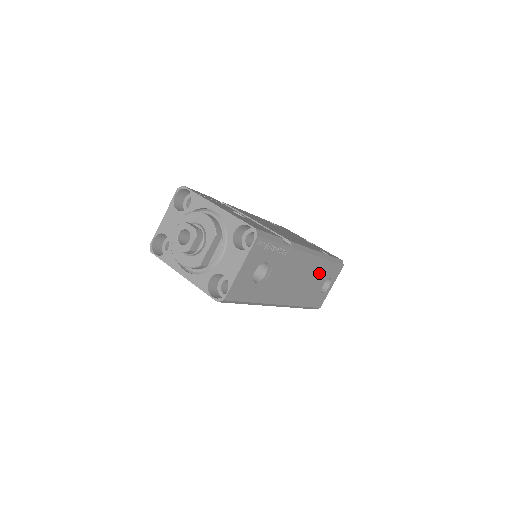
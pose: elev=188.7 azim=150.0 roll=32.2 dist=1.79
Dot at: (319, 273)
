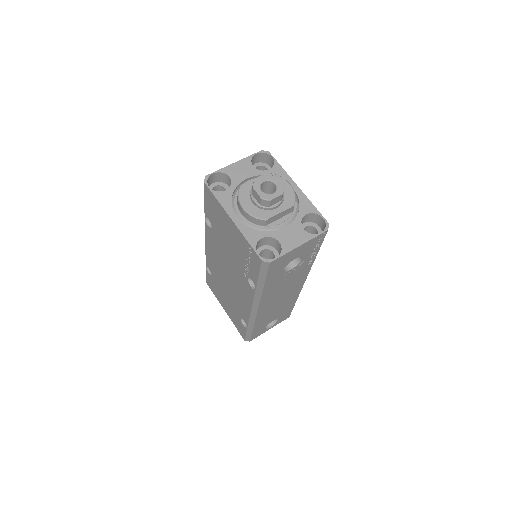
Dot at: (285, 307)
